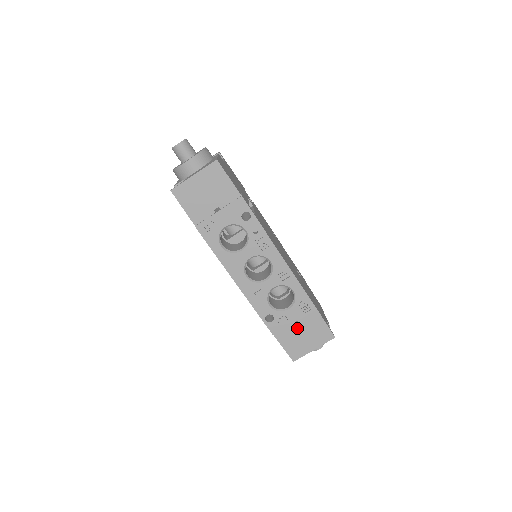
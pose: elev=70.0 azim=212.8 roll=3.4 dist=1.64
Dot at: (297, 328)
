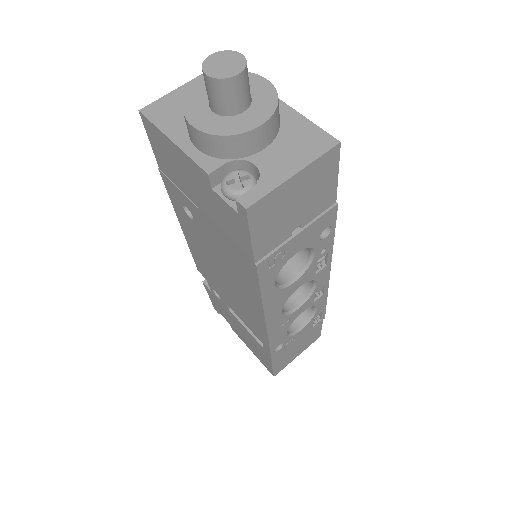
Dot at: (296, 344)
